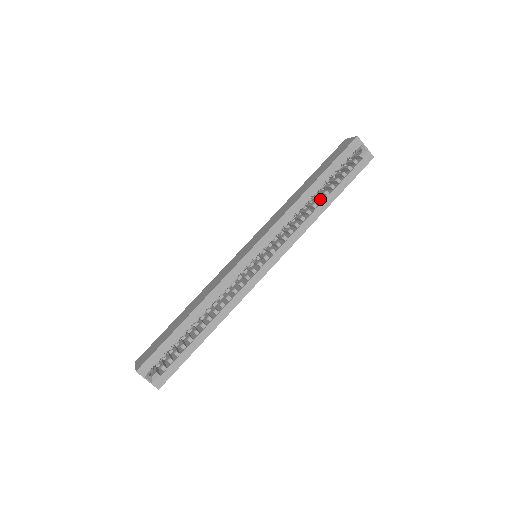
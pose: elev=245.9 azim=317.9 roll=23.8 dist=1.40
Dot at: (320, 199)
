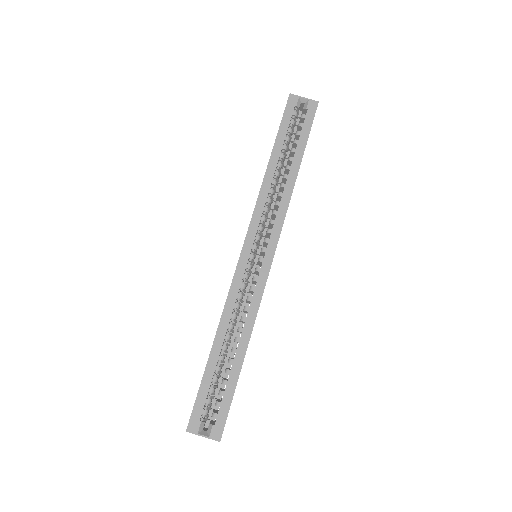
Dot at: (287, 167)
